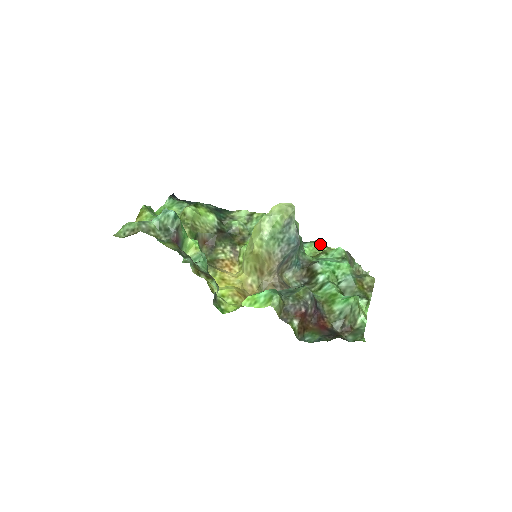
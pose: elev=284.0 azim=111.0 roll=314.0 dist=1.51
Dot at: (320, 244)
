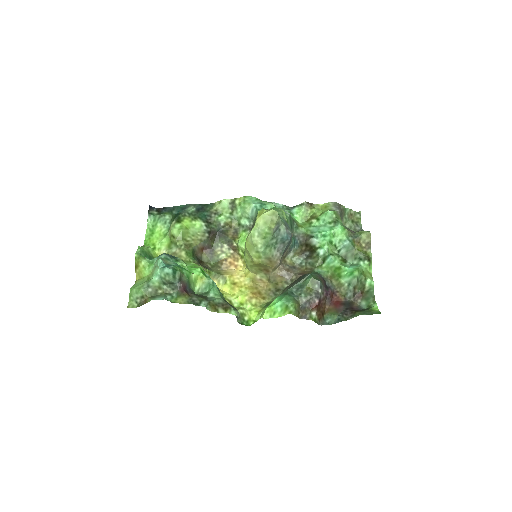
Dot at: (308, 206)
